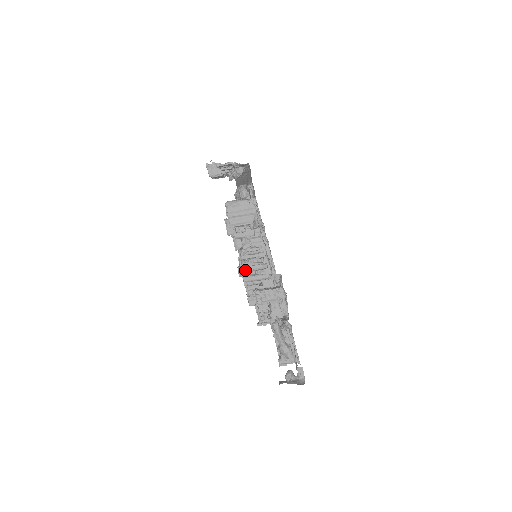
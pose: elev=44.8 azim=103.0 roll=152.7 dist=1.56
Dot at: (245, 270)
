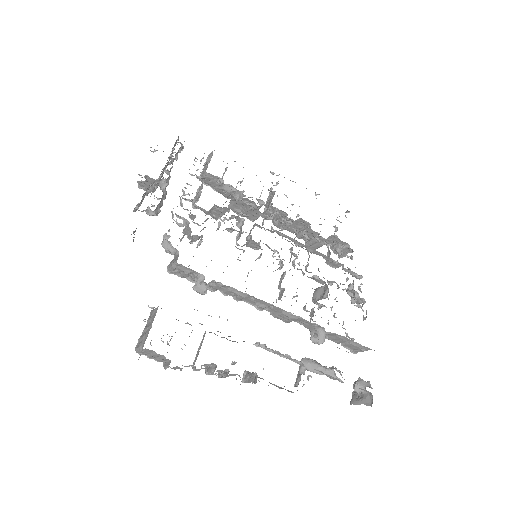
Dot at: occluded
